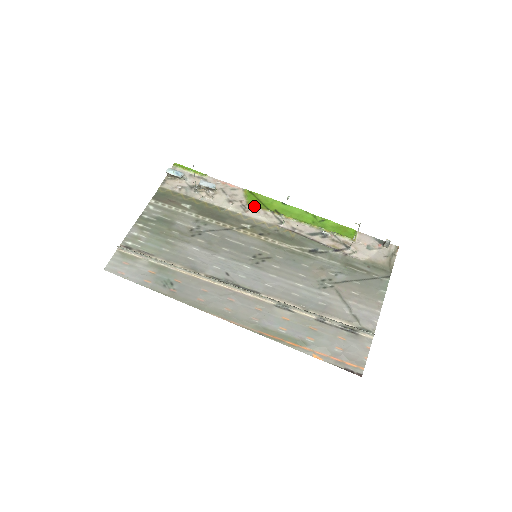
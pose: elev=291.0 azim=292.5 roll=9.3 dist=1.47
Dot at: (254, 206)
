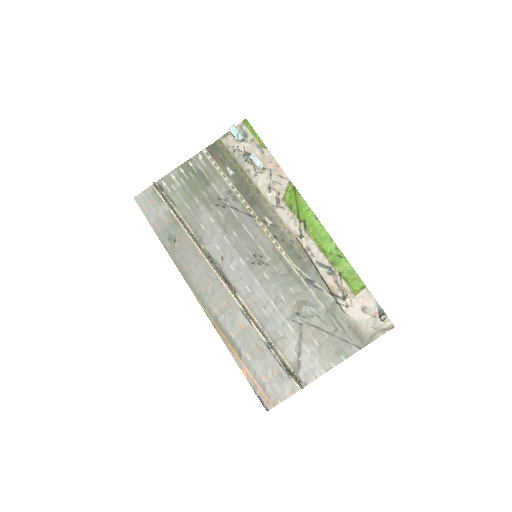
Dot at: (288, 205)
